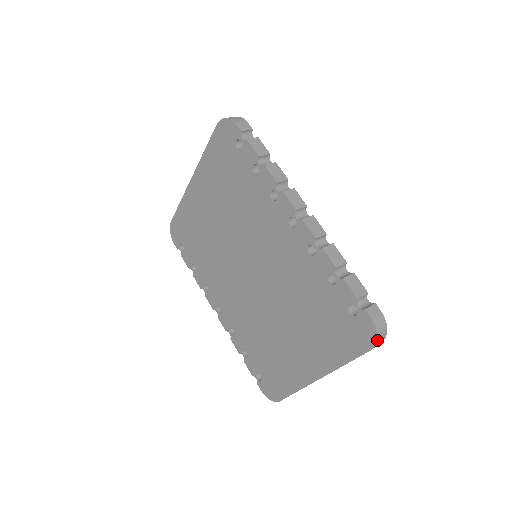
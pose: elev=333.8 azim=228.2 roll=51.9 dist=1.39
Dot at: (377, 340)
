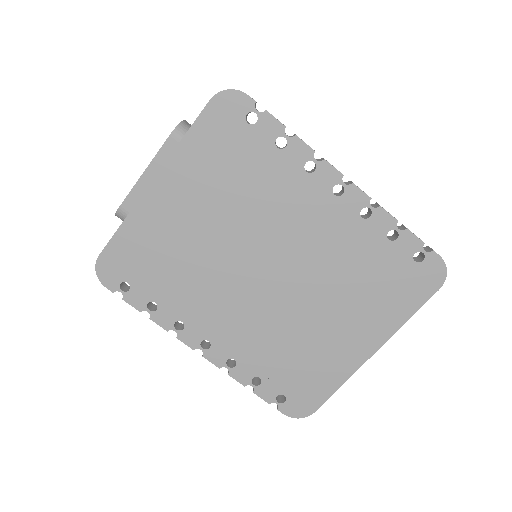
Dot at: (446, 276)
